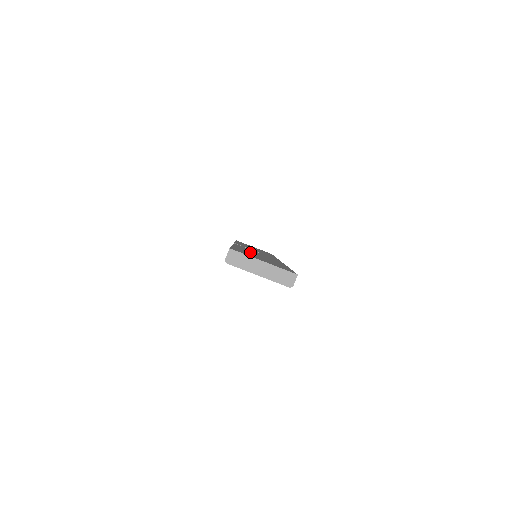
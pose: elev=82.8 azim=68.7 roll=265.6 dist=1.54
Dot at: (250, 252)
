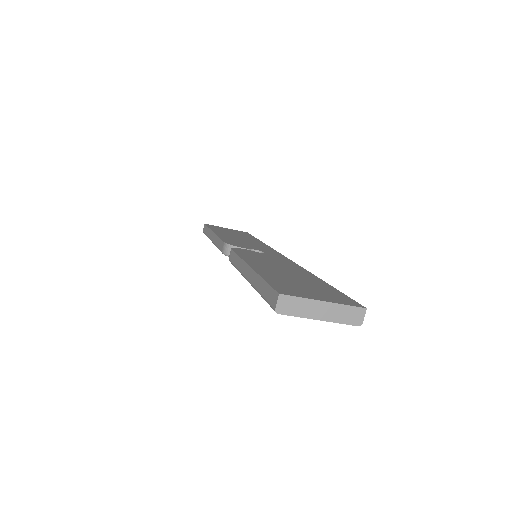
Dot at: (273, 270)
